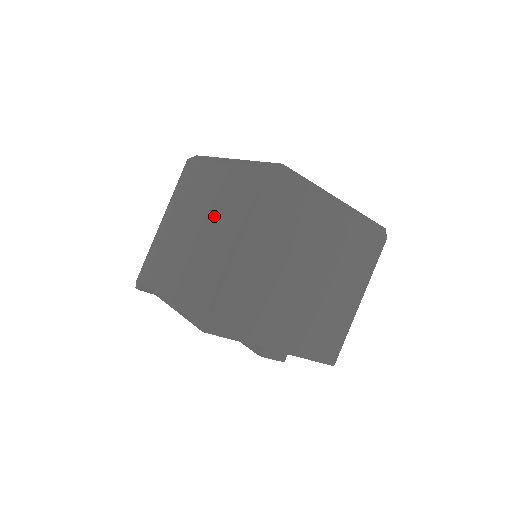
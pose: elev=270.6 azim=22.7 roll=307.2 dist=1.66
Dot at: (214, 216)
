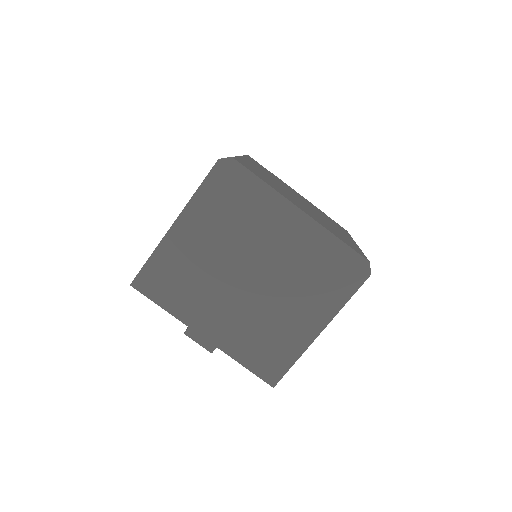
Dot at: occluded
